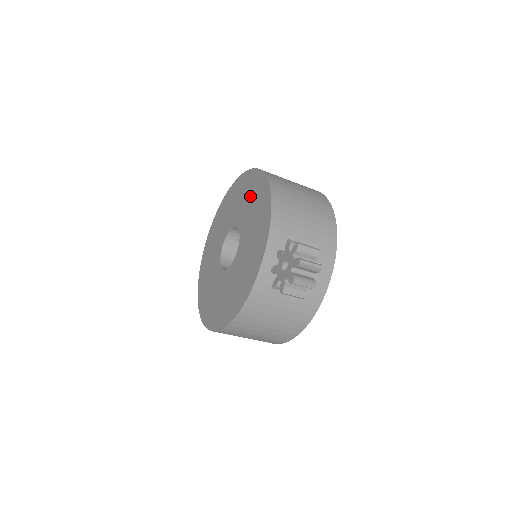
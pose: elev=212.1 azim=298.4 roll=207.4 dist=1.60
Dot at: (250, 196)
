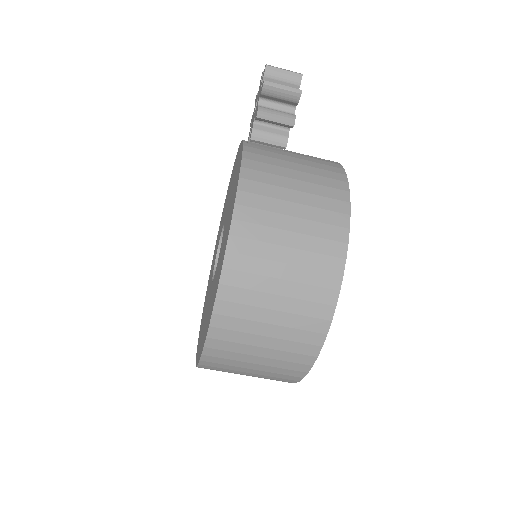
Dot at: (229, 189)
